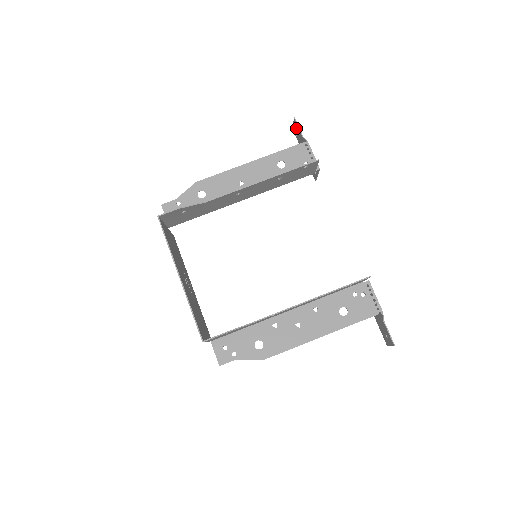
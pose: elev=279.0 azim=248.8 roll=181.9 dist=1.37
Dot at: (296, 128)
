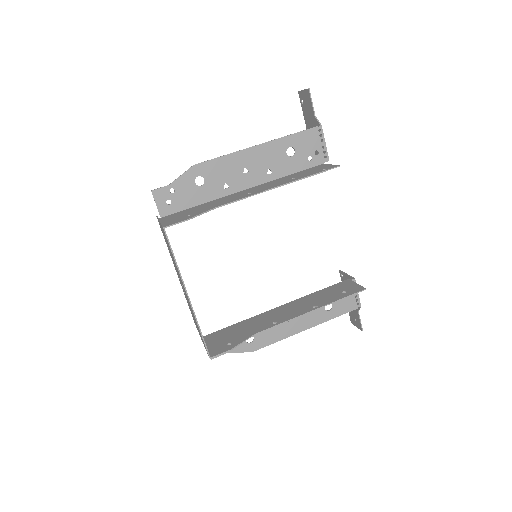
Dot at: (306, 99)
